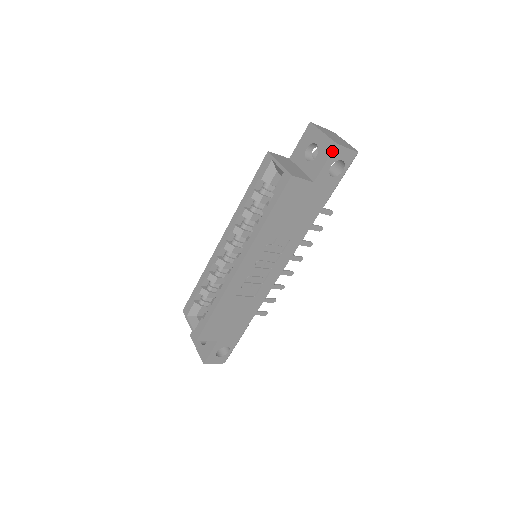
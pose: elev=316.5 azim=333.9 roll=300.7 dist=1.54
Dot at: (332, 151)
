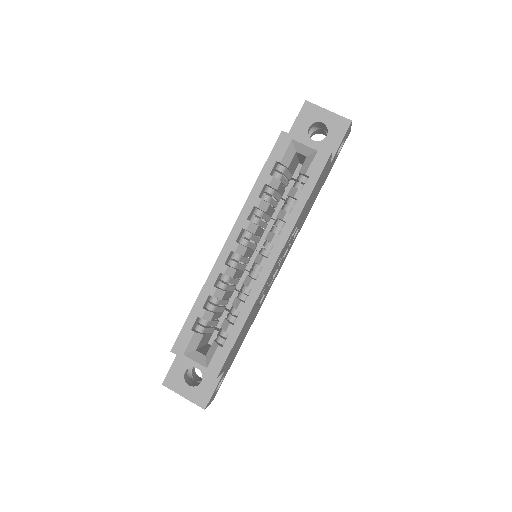
Dot at: (348, 128)
